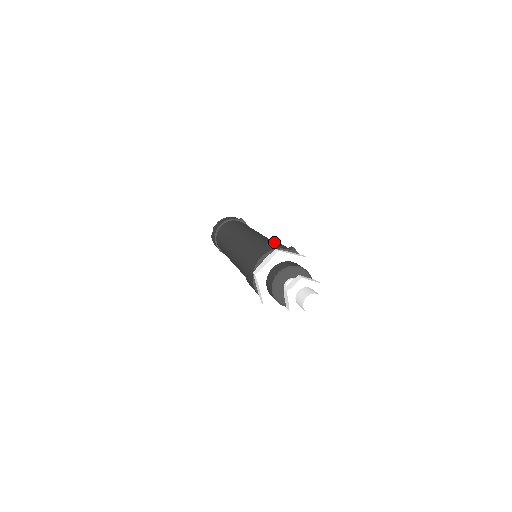
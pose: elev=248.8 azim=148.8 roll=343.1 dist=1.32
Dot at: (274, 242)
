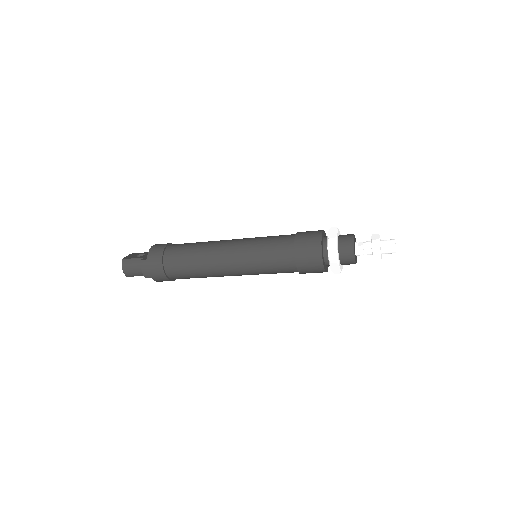
Dot at: occluded
